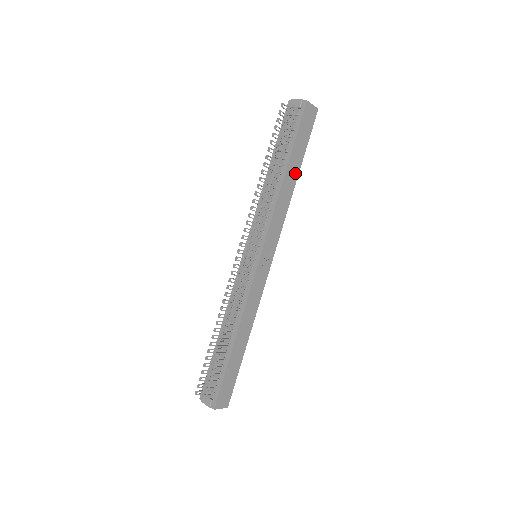
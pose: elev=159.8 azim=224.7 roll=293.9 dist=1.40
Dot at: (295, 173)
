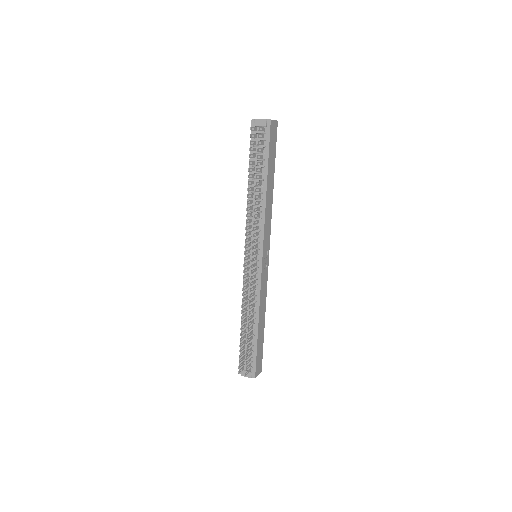
Dot at: (272, 181)
